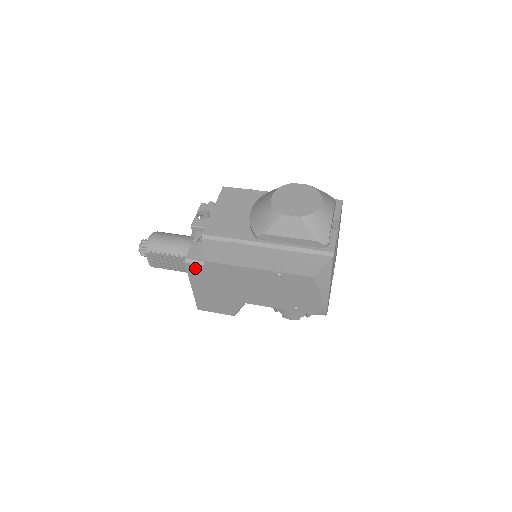
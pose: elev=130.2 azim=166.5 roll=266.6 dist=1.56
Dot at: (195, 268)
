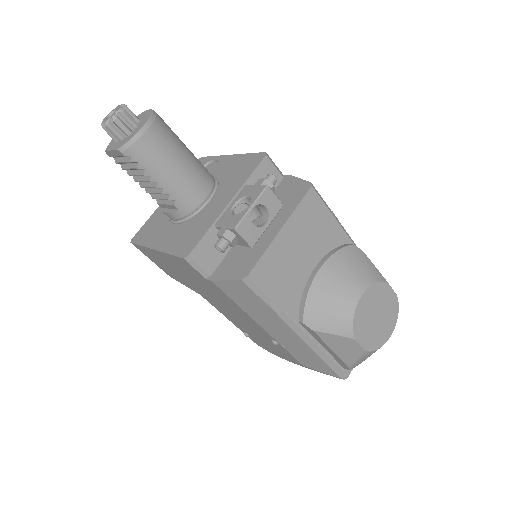
Dot at: (189, 266)
